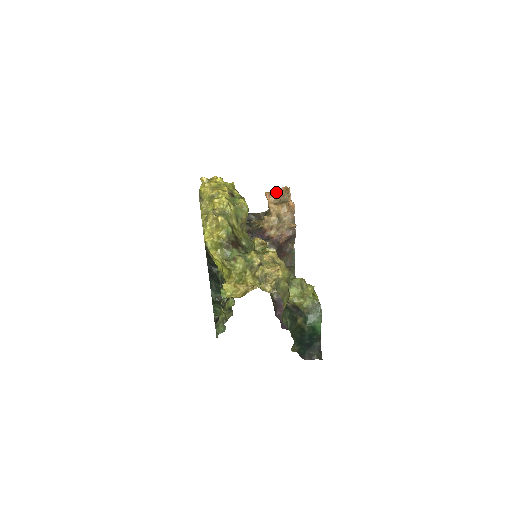
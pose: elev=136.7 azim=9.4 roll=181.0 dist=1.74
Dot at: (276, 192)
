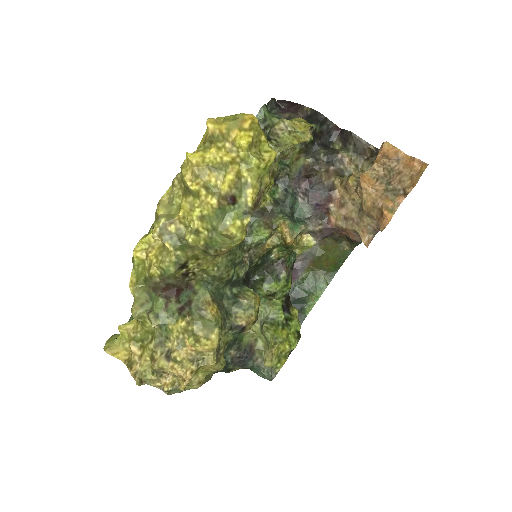
Dot at: (405, 155)
